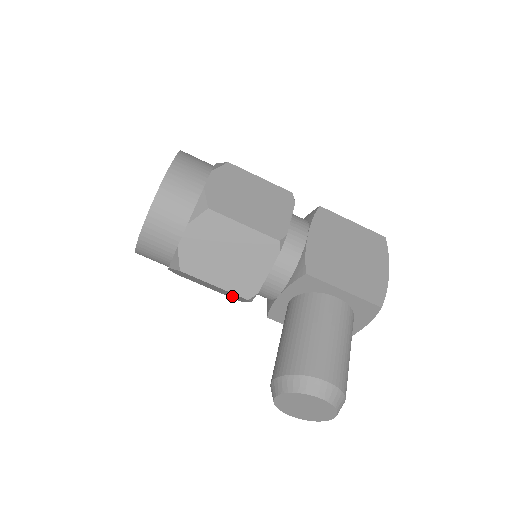
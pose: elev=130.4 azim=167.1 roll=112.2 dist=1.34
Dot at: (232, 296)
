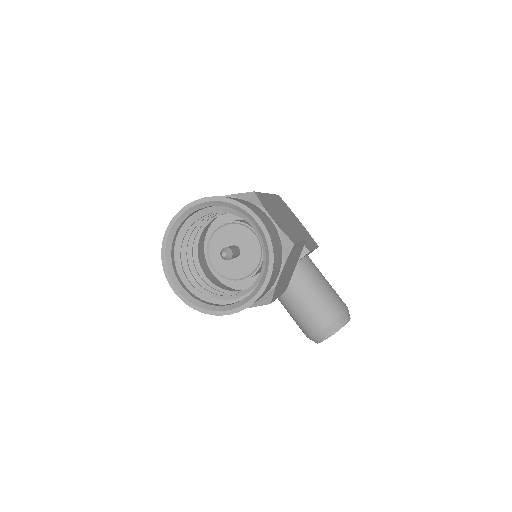
Dot at: occluded
